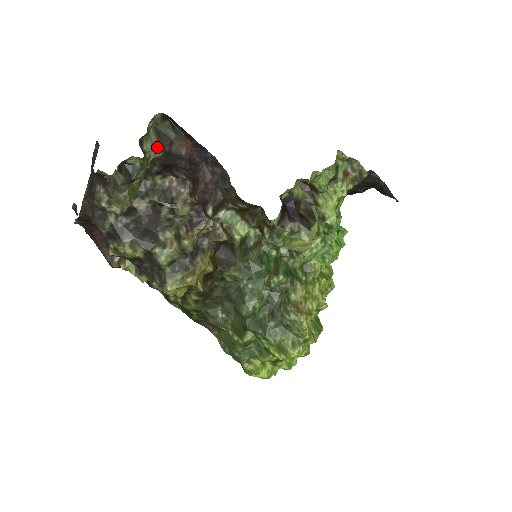
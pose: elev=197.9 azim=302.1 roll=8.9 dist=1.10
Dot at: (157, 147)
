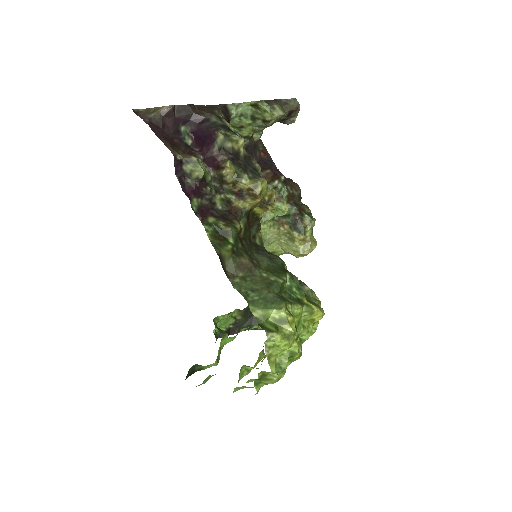
Dot at: (260, 134)
